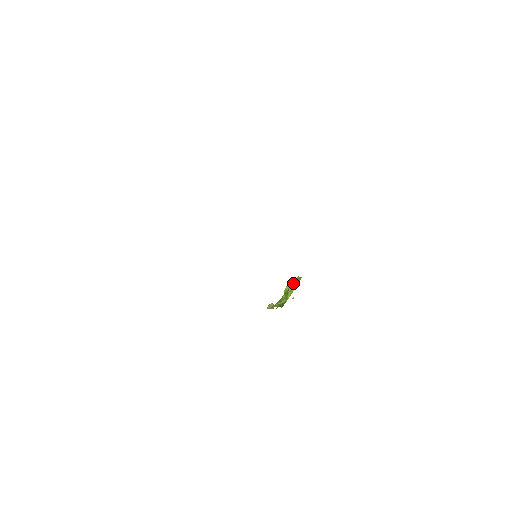
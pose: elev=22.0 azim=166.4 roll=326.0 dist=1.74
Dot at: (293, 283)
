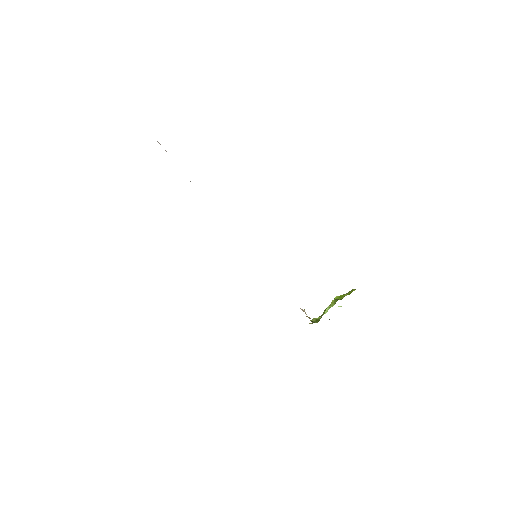
Dot at: (341, 296)
